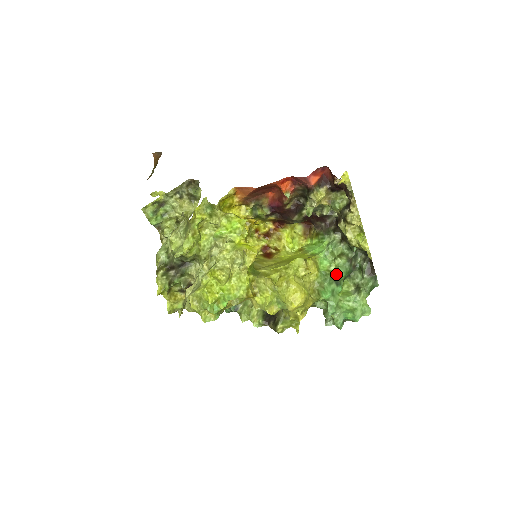
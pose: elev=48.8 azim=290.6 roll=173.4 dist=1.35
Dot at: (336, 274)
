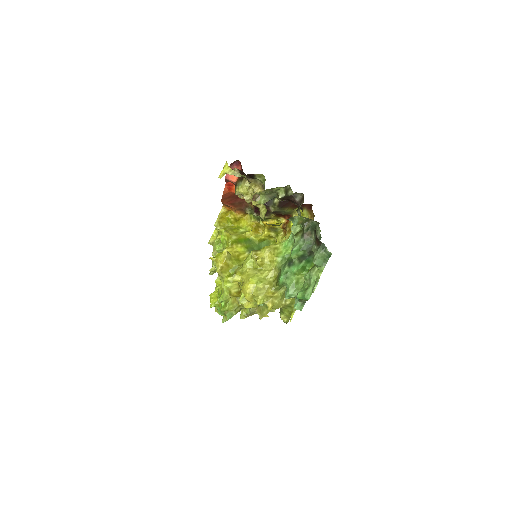
Dot at: occluded
